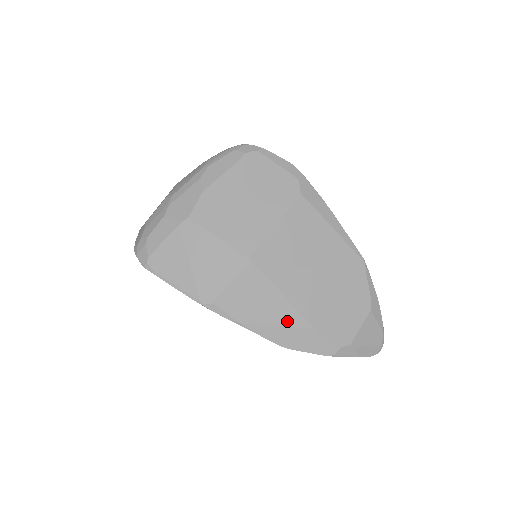
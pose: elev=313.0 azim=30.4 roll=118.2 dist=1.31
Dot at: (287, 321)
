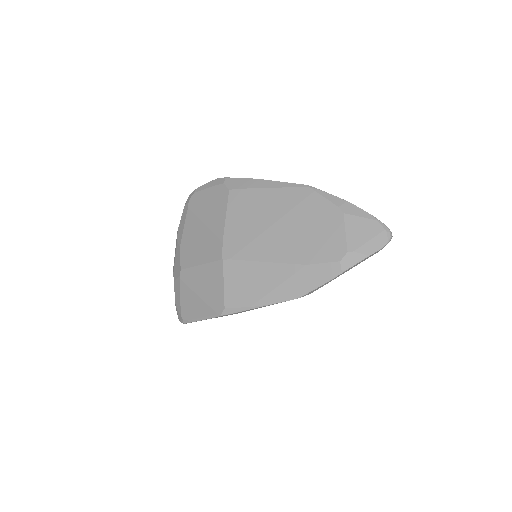
Dot at: (282, 277)
